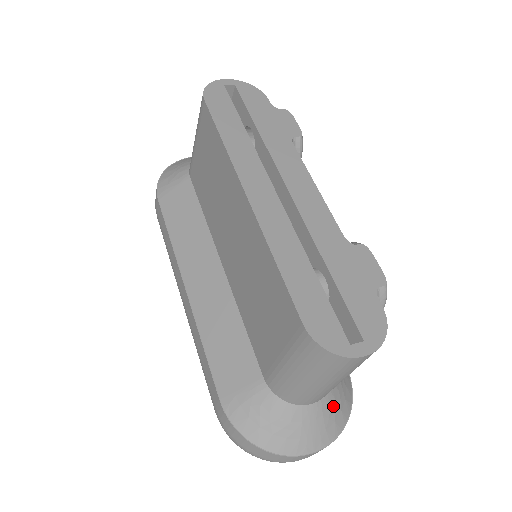
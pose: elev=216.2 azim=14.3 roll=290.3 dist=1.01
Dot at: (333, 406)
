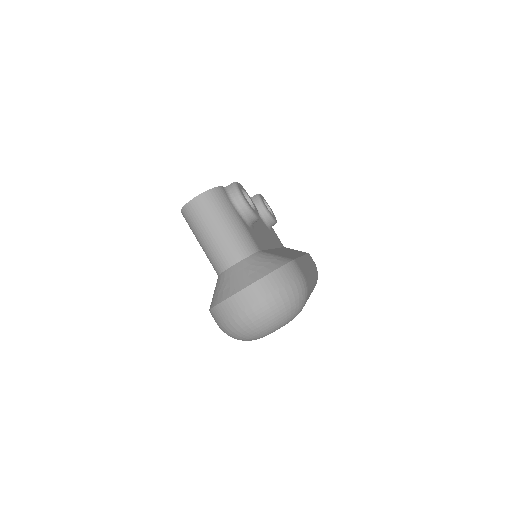
Dot at: (254, 264)
